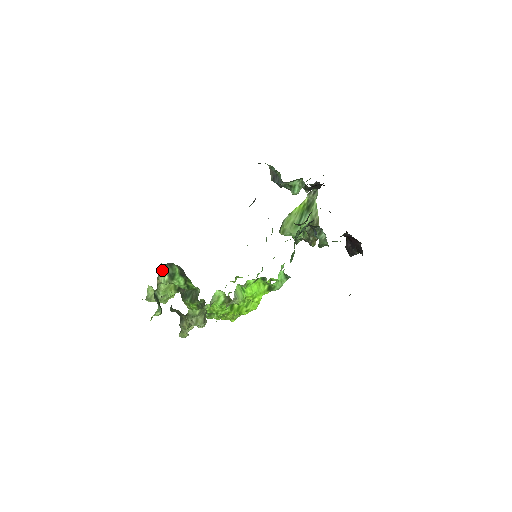
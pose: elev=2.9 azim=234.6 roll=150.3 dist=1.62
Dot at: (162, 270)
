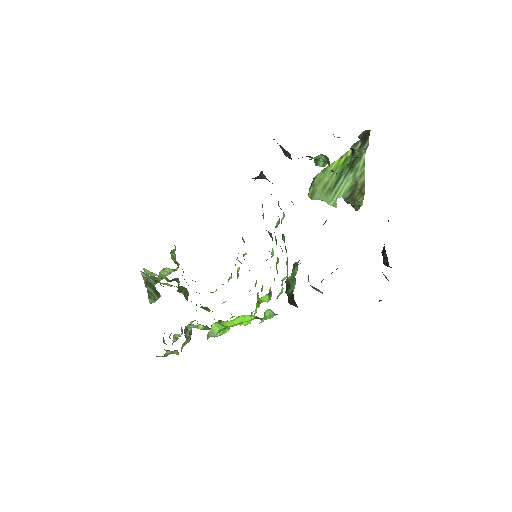
Dot at: (144, 274)
